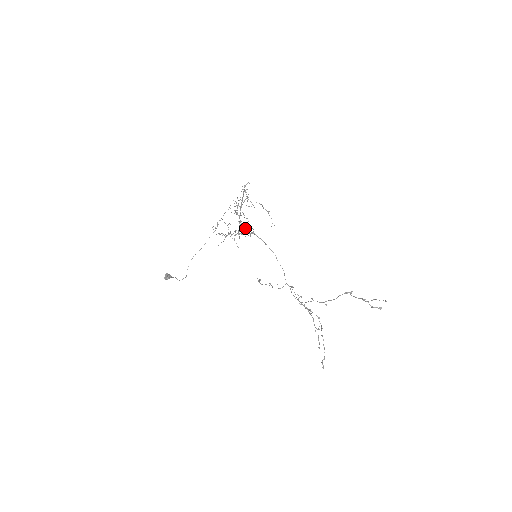
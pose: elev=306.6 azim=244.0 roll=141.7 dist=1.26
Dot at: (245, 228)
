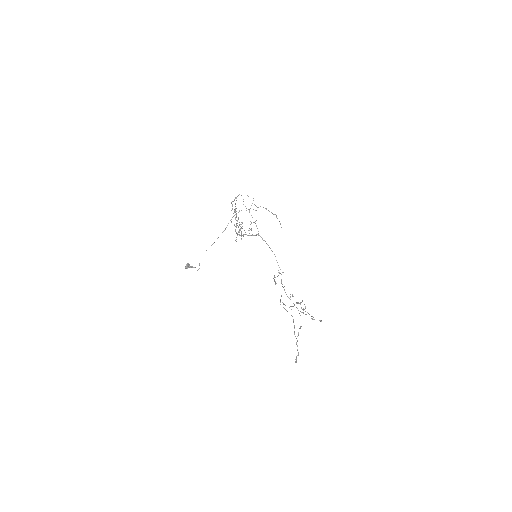
Dot at: occluded
